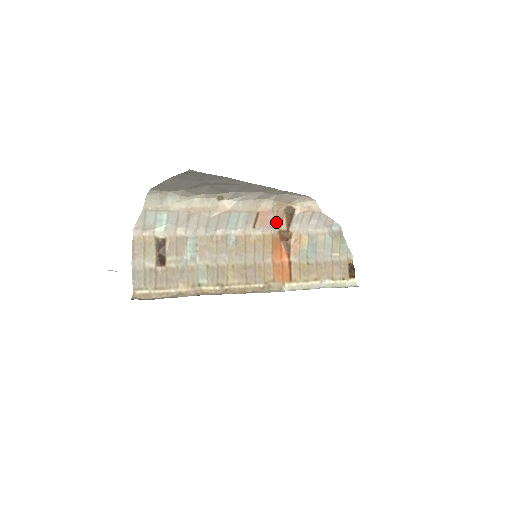
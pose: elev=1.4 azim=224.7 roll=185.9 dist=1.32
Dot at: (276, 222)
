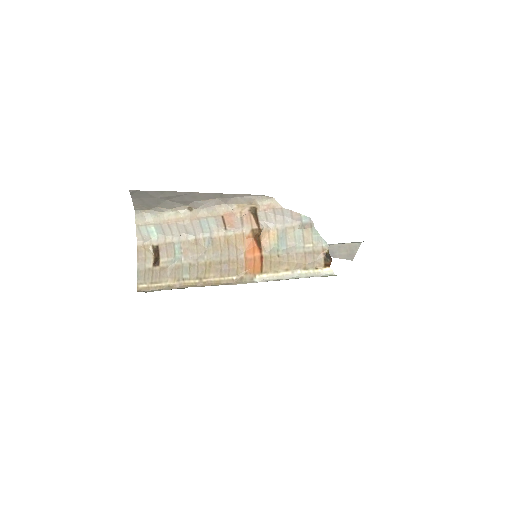
Dot at: (245, 222)
